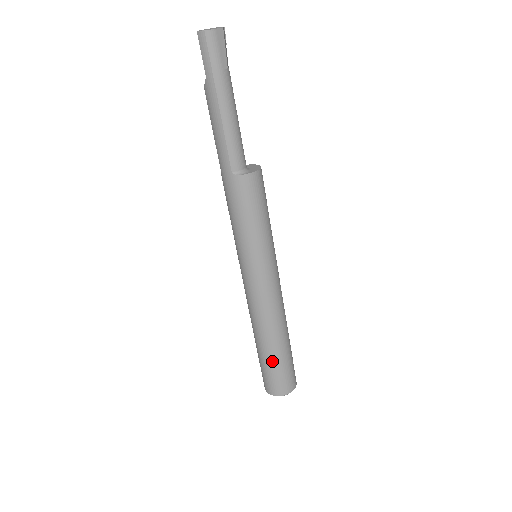
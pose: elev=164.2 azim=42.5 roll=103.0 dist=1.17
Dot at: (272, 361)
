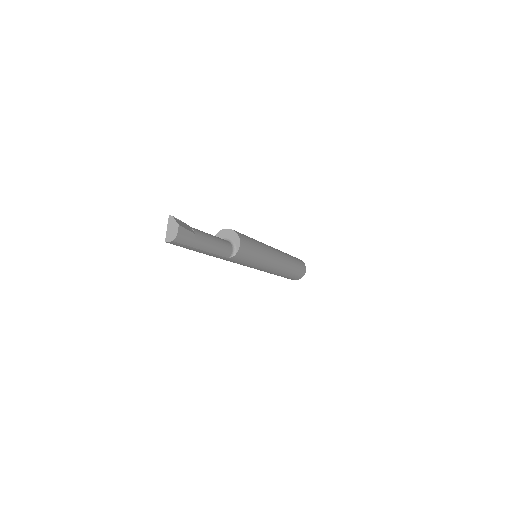
Dot at: (291, 276)
